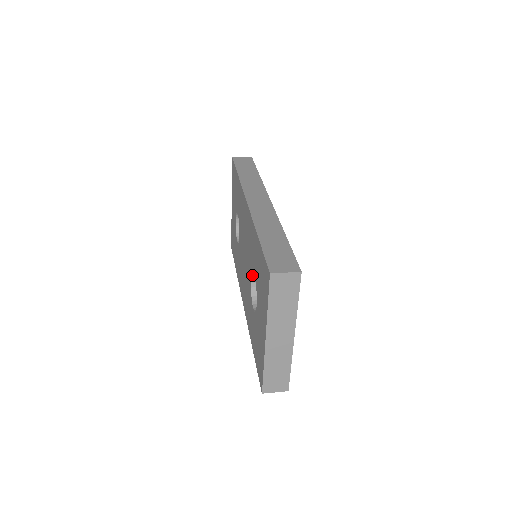
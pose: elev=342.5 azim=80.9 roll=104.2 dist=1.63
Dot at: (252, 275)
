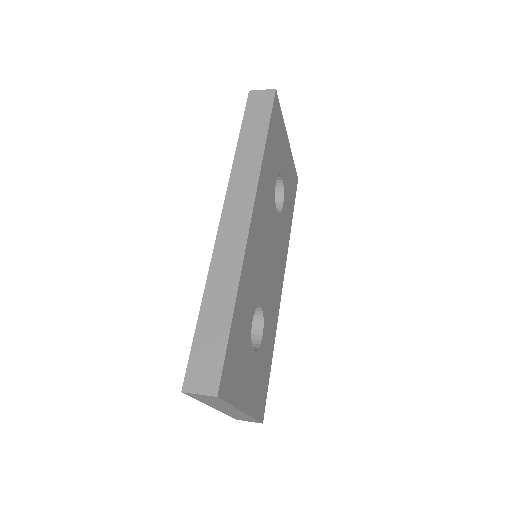
Dot at: occluded
